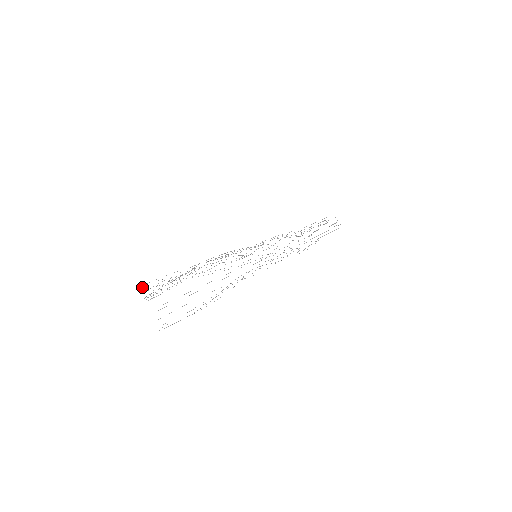
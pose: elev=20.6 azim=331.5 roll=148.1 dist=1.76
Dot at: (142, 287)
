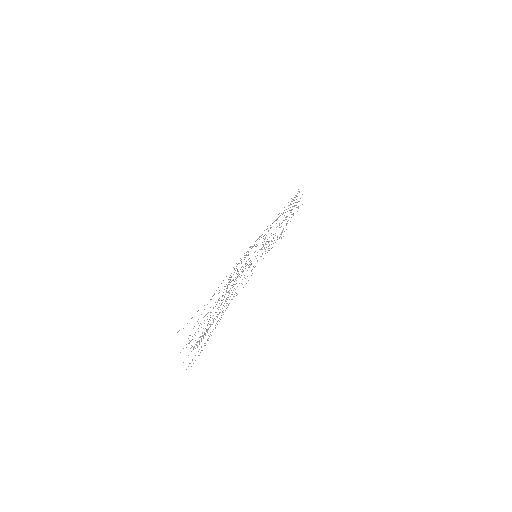
Dot at: occluded
